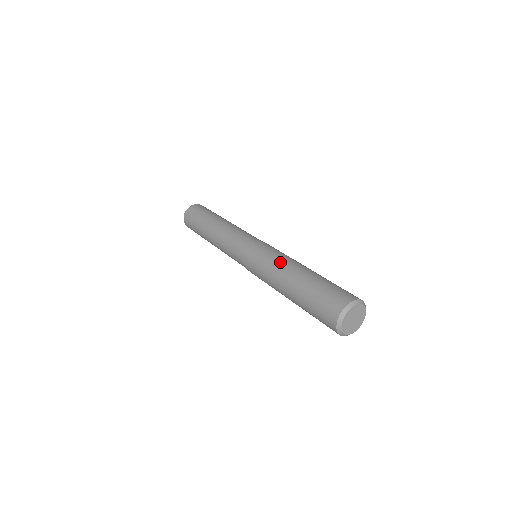
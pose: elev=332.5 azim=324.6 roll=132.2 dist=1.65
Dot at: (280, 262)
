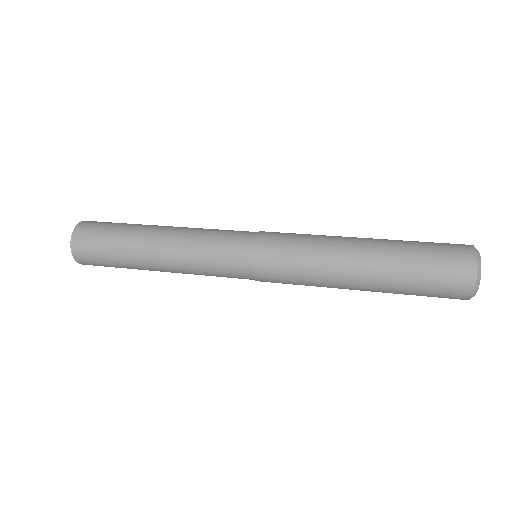
Dot at: (326, 260)
